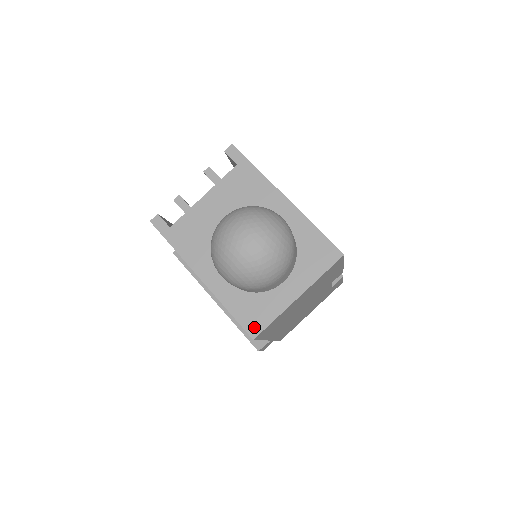
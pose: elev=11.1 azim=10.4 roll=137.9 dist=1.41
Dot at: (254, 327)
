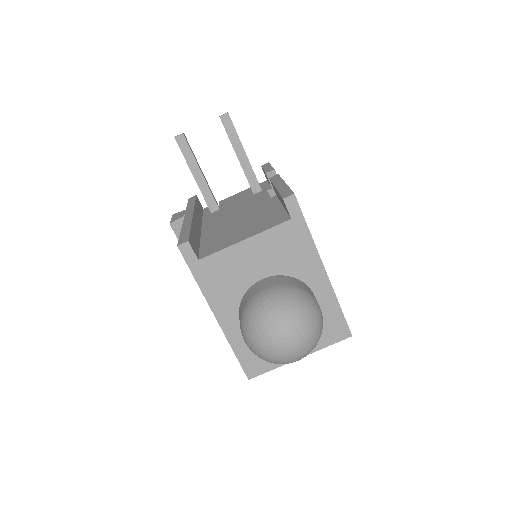
Dot at: (253, 371)
